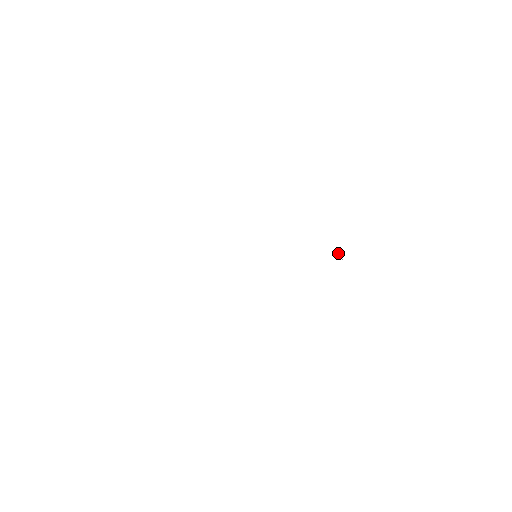
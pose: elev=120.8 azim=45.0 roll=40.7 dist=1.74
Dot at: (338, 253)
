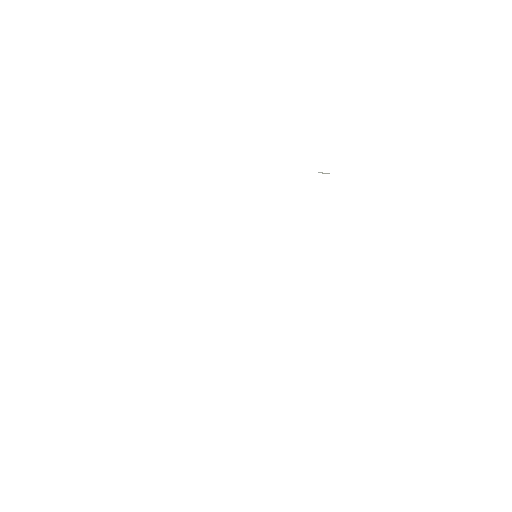
Dot at: occluded
